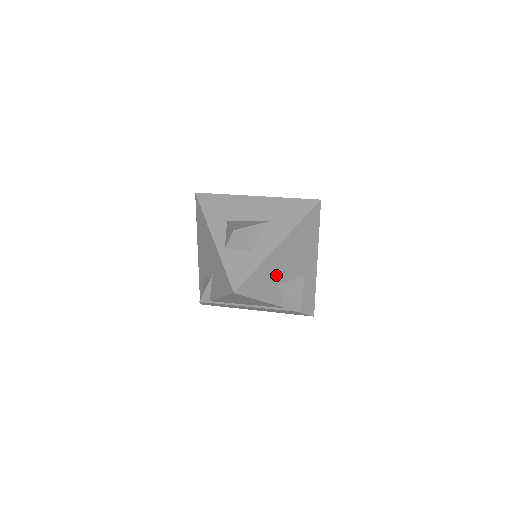
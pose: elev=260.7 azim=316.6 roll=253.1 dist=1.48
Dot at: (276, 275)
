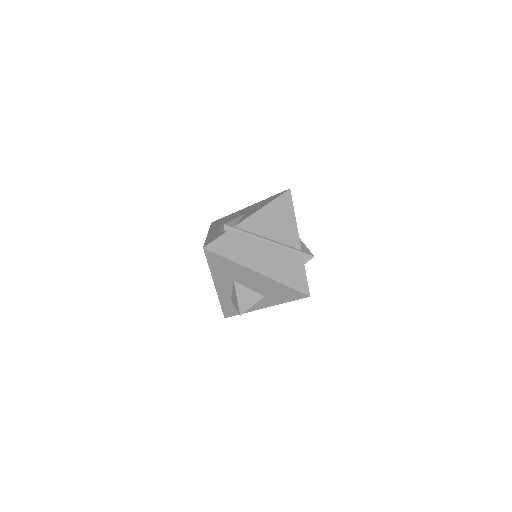
Dot at: occluded
